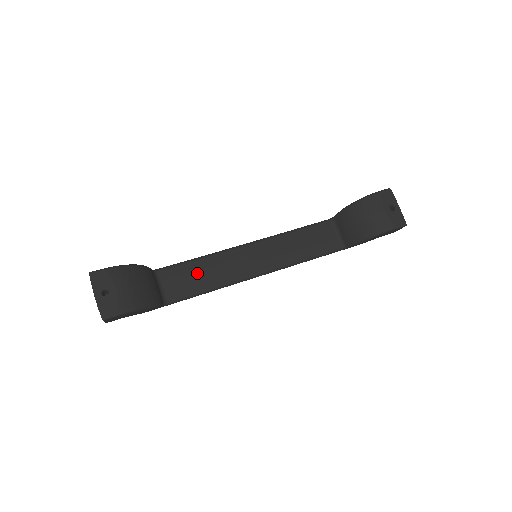
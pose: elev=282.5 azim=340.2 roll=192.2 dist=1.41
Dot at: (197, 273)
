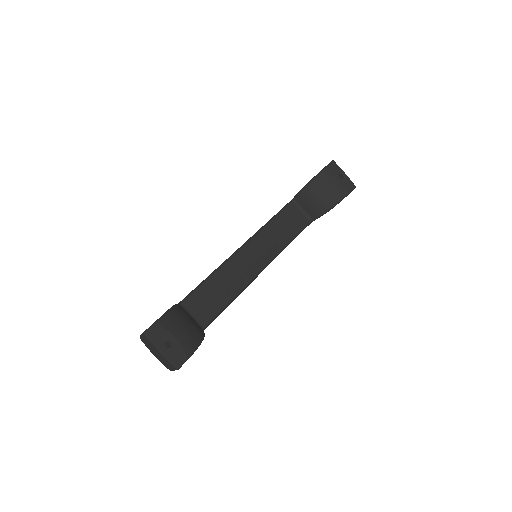
Dot at: (215, 291)
